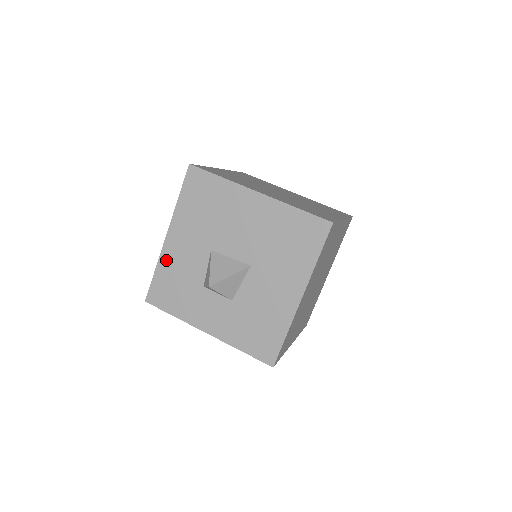
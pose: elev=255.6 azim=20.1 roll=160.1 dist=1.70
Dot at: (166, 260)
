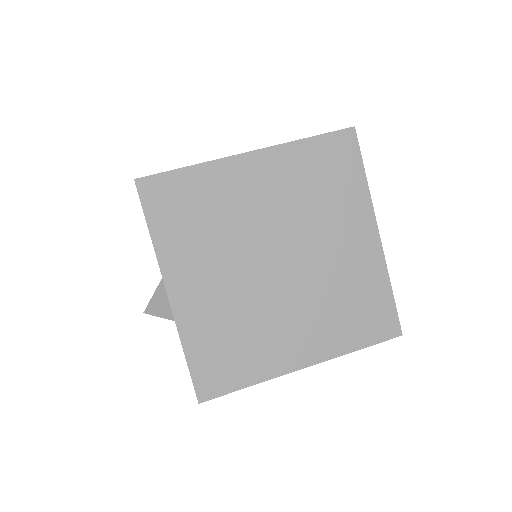
Dot at: occluded
